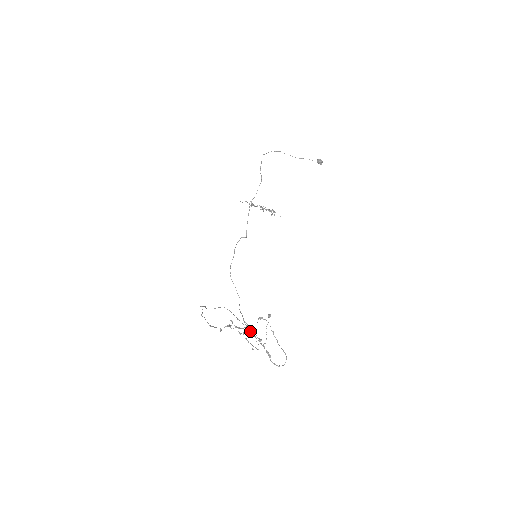
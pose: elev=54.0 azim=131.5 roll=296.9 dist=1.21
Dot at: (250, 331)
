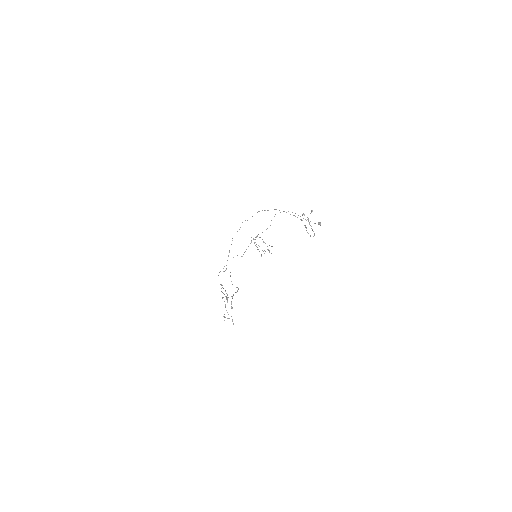
Dot at: occluded
